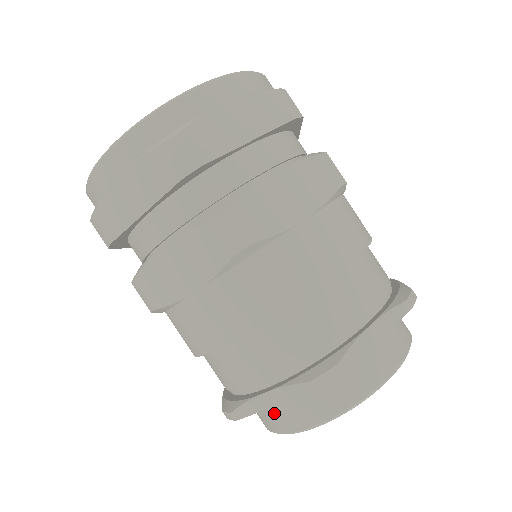
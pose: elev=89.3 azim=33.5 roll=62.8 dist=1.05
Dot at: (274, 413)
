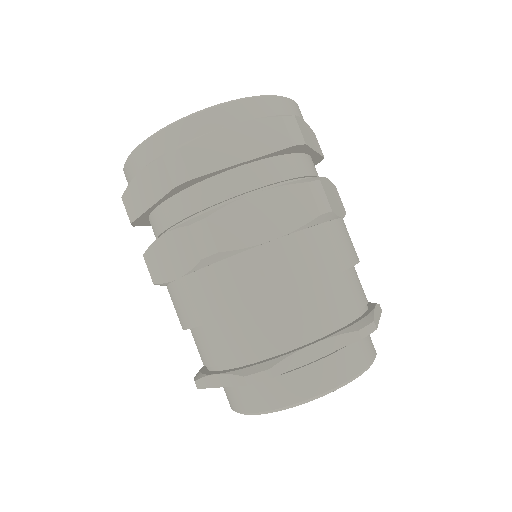
Dot at: (297, 378)
